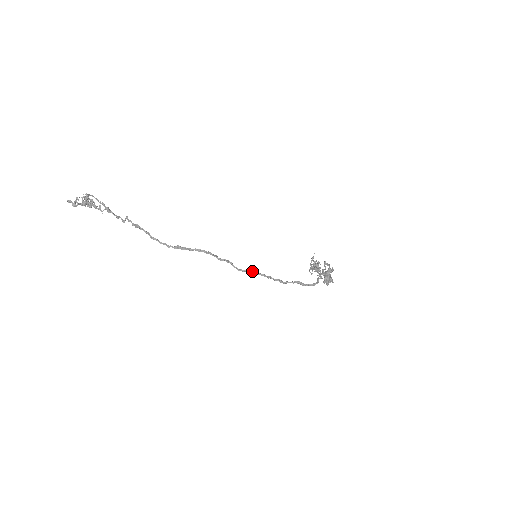
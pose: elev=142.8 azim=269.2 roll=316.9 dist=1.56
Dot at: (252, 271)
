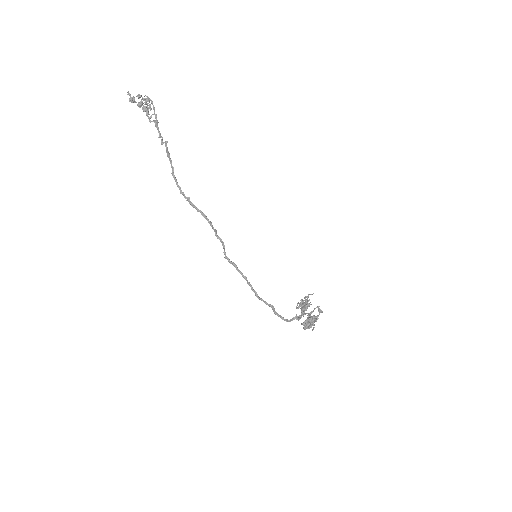
Dot at: (237, 267)
